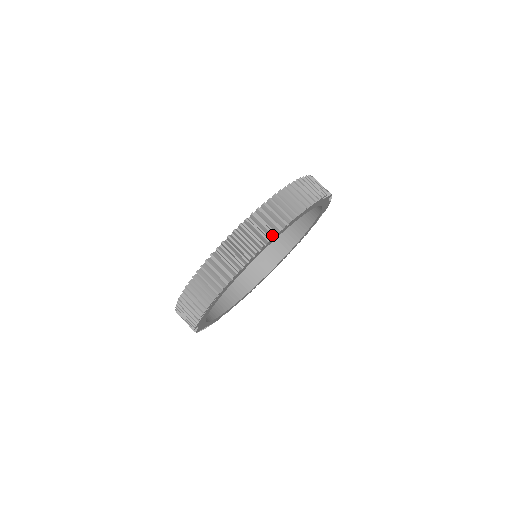
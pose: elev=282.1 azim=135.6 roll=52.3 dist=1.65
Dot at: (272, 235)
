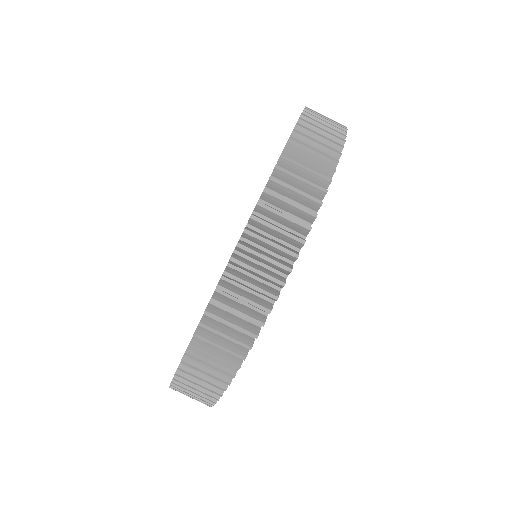
Dot at: (299, 243)
